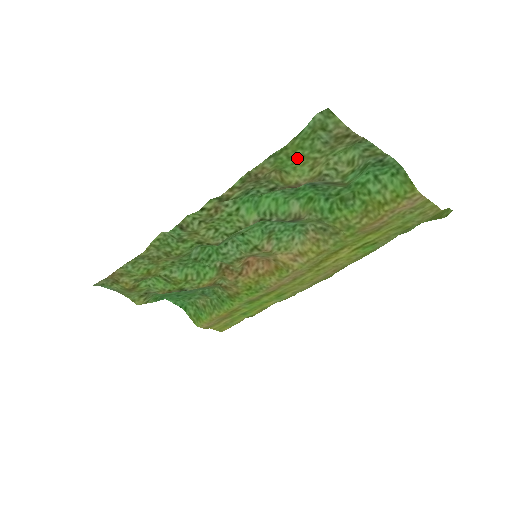
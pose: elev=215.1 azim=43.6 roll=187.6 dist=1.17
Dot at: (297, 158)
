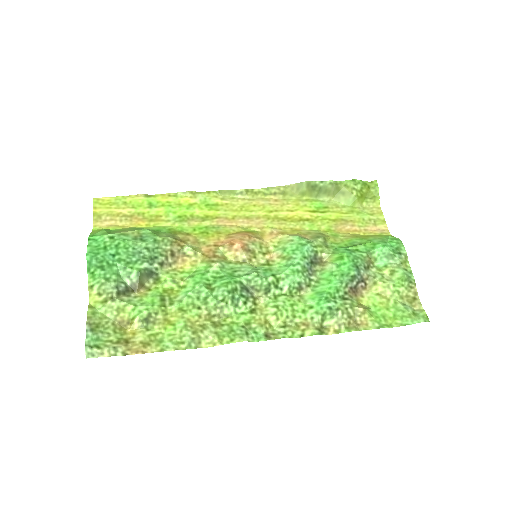
Dot at: (385, 311)
